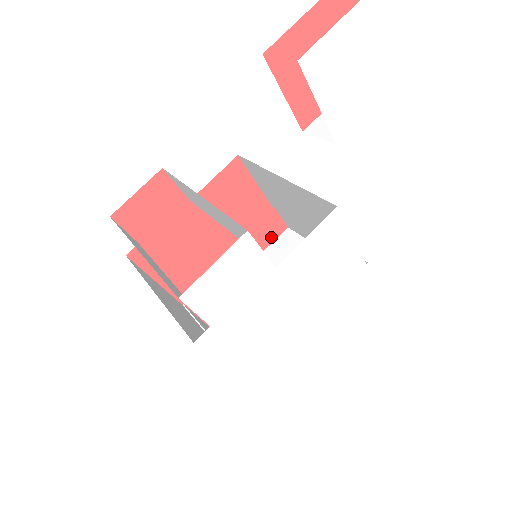
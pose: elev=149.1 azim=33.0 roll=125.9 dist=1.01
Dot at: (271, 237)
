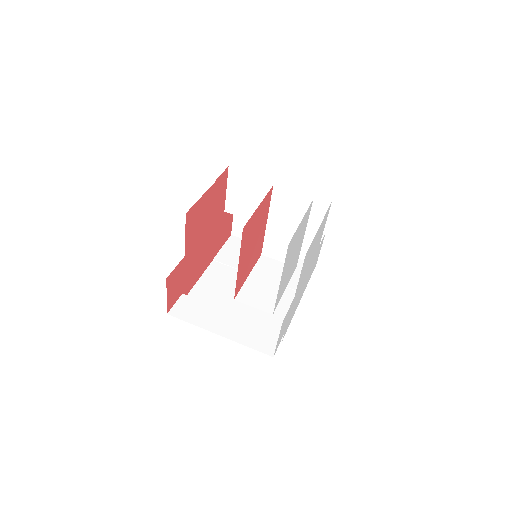
Dot at: (225, 183)
